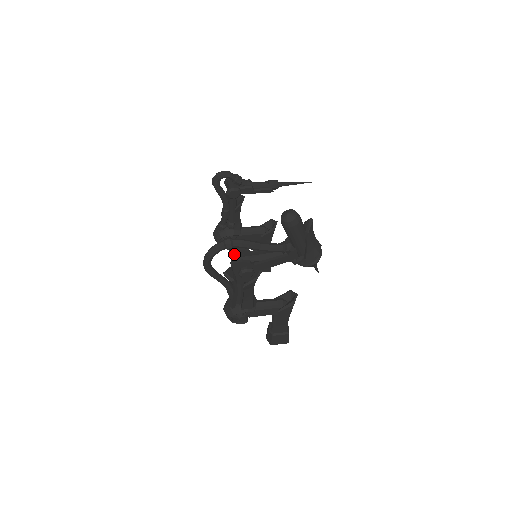
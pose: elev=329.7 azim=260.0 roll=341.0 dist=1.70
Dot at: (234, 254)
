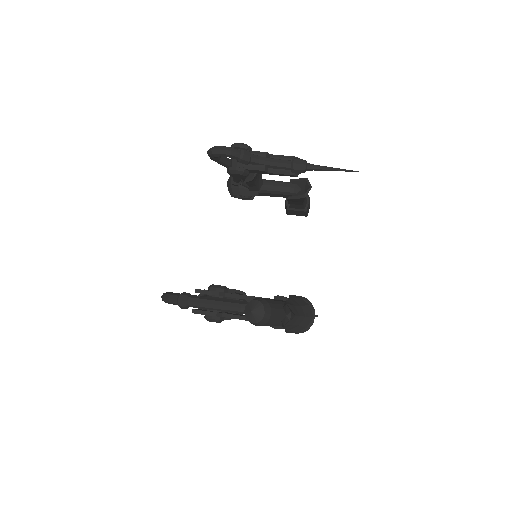
Dot at: (202, 293)
